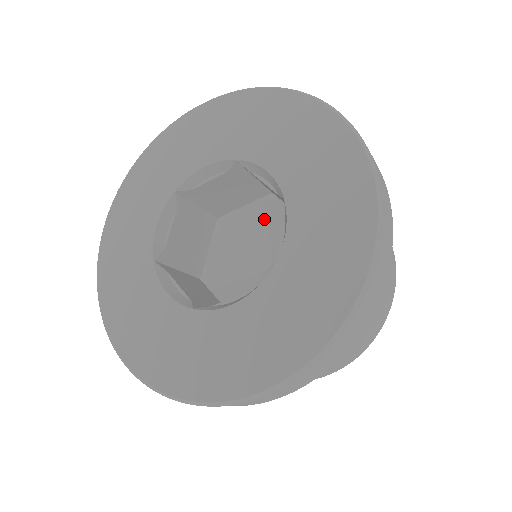
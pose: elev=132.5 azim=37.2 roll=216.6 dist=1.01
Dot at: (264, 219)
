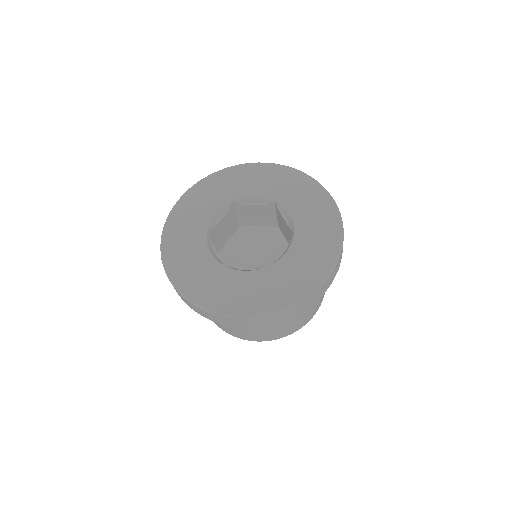
Dot at: (243, 242)
